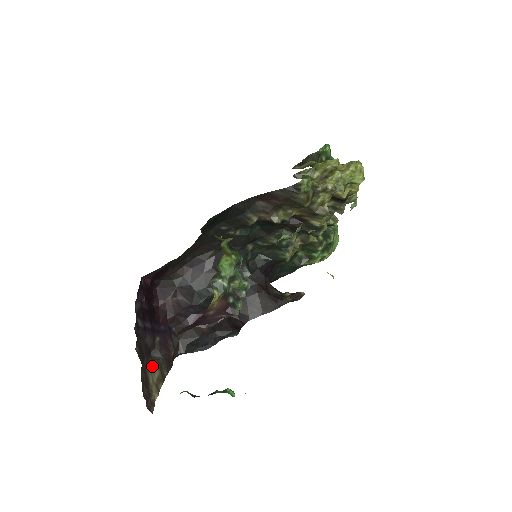
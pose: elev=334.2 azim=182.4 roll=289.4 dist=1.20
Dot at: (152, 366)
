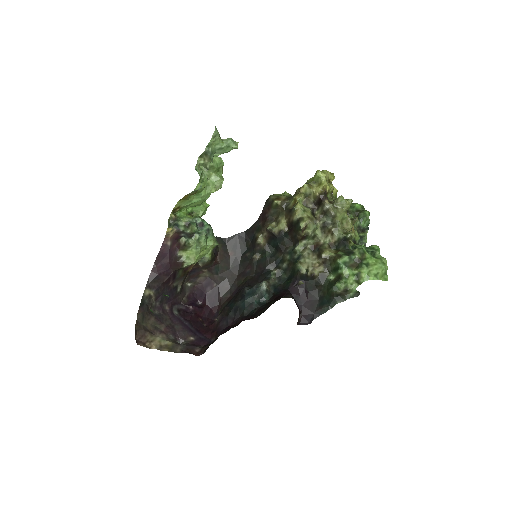
Dot at: (169, 339)
